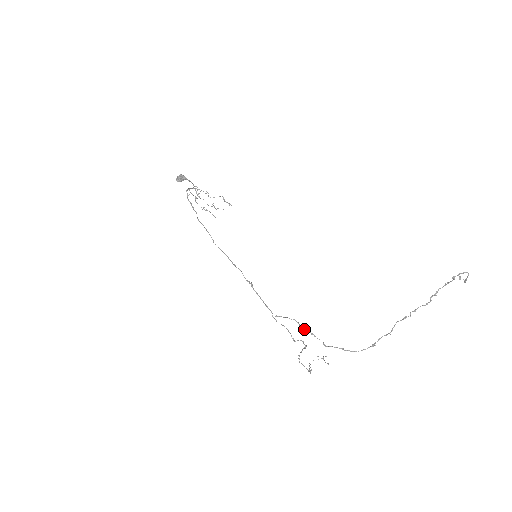
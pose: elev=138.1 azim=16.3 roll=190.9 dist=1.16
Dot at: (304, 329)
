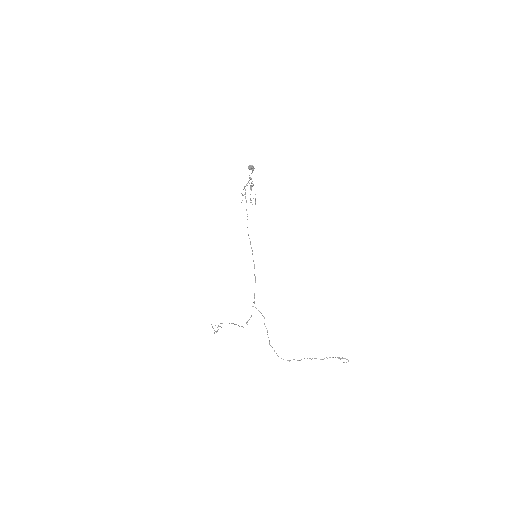
Dot at: occluded
